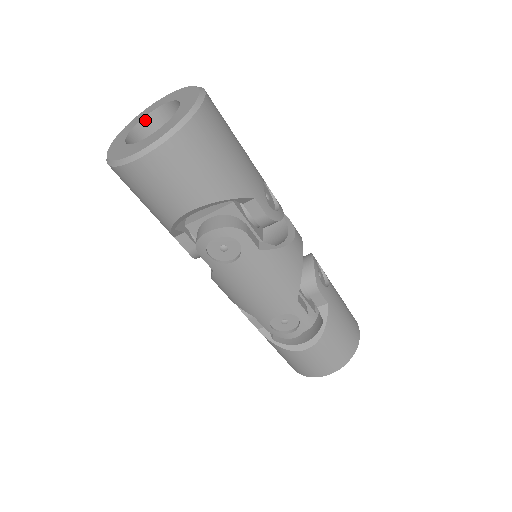
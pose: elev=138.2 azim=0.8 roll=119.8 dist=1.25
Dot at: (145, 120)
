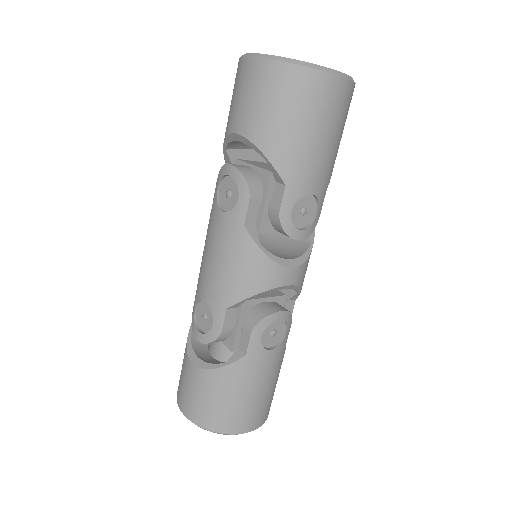
Dot at: occluded
